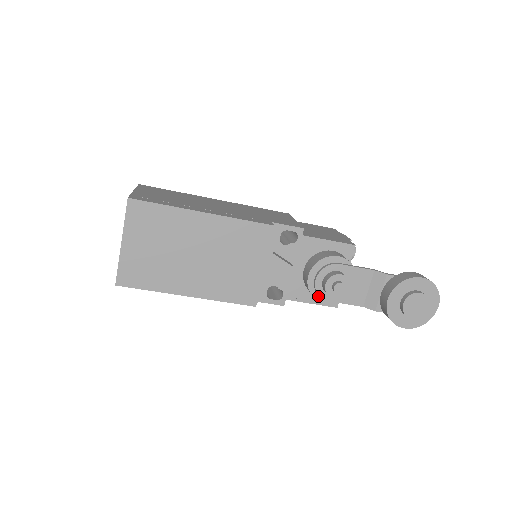
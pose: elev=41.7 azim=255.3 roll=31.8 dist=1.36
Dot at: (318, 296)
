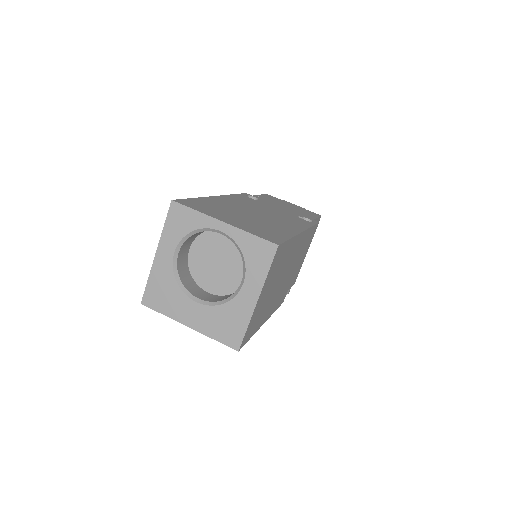
Dot at: occluded
